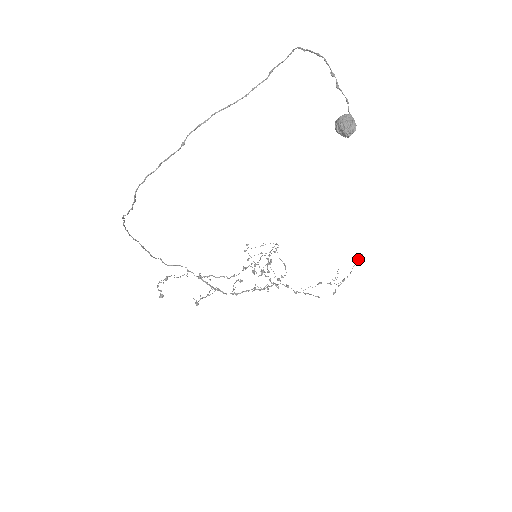
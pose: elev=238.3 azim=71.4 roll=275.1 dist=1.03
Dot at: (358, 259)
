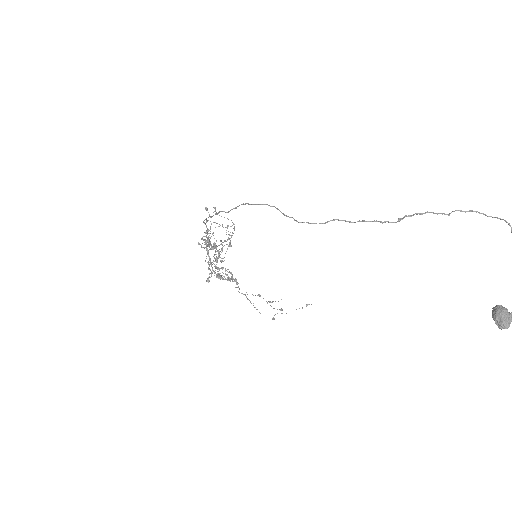
Dot at: (306, 305)
